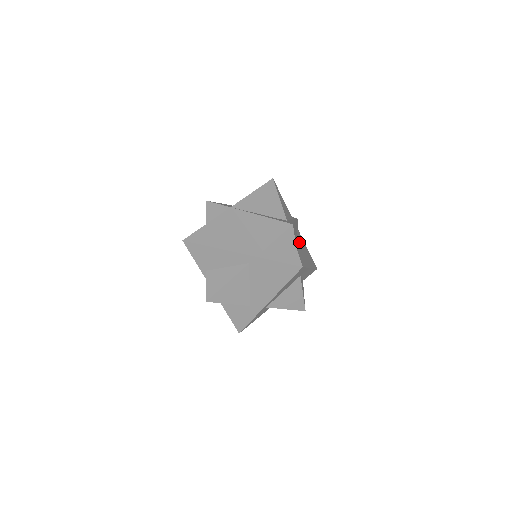
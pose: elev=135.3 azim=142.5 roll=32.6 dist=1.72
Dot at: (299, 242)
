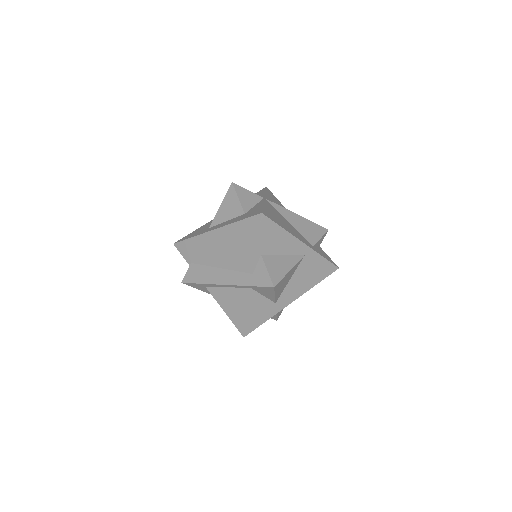
Dot at: occluded
